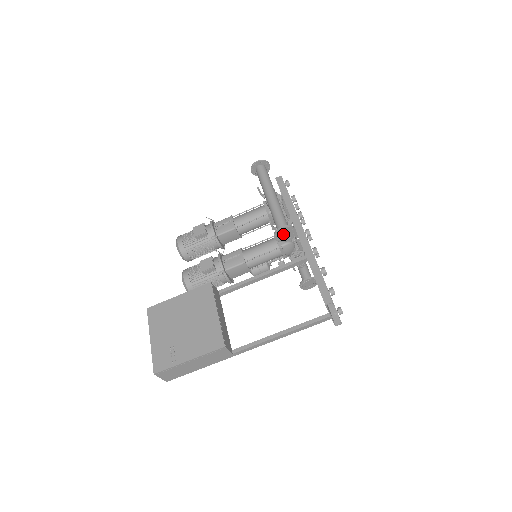
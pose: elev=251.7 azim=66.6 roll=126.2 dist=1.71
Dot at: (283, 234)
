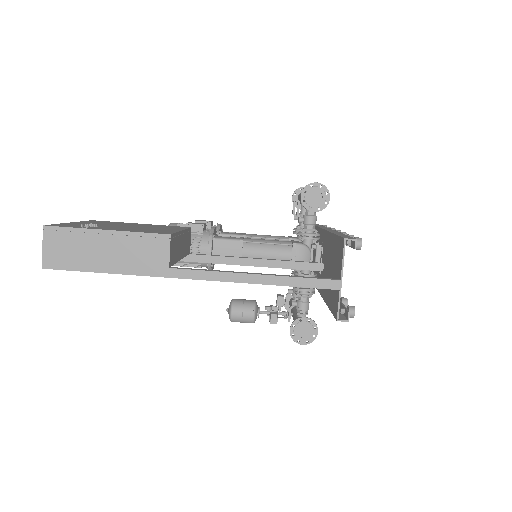
Dot at: (313, 196)
